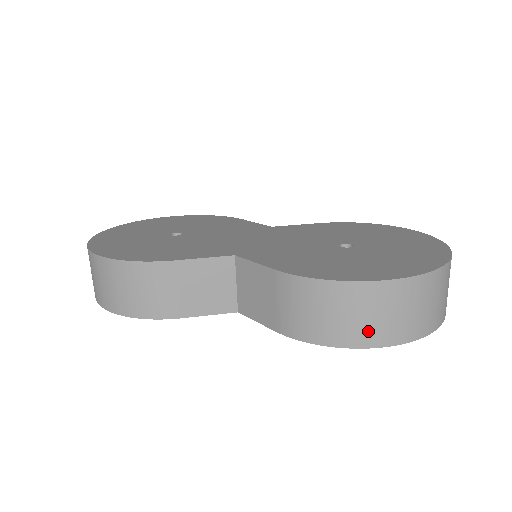
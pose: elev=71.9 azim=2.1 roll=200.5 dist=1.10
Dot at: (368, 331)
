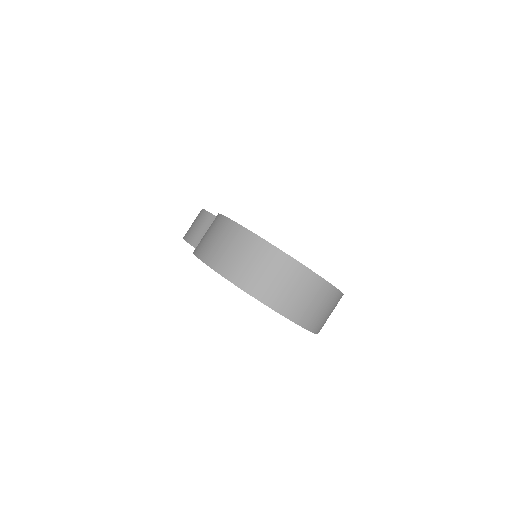
Dot at: (208, 249)
